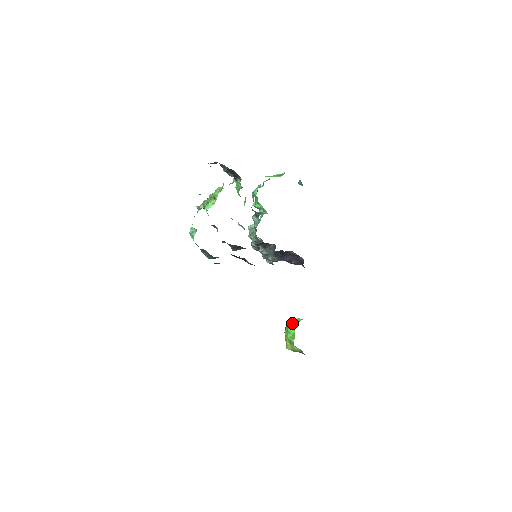
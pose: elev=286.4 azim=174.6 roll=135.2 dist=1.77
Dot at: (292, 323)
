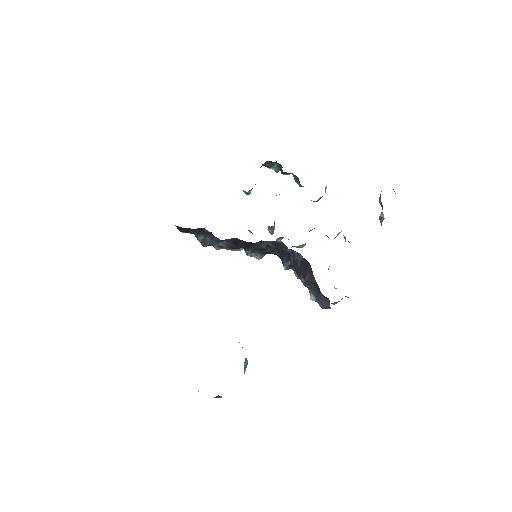
Dot at: occluded
